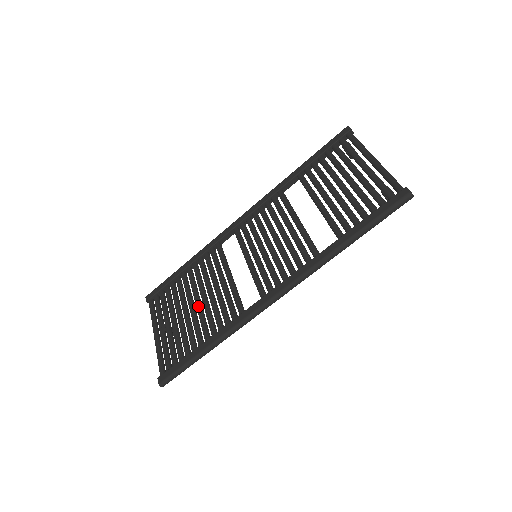
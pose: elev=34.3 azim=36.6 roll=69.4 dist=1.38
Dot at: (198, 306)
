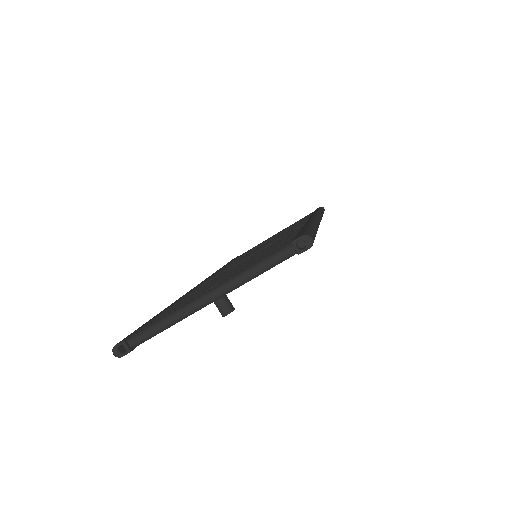
Dot at: (243, 264)
